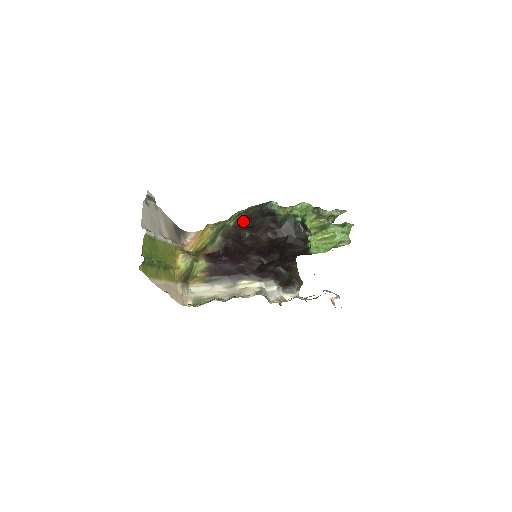
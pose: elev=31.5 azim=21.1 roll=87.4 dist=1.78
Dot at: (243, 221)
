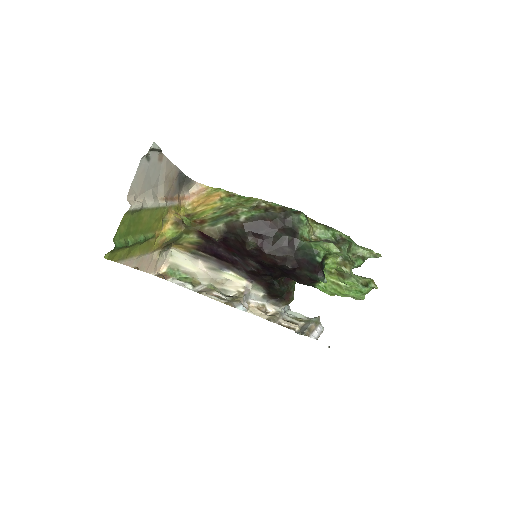
Dot at: (256, 223)
